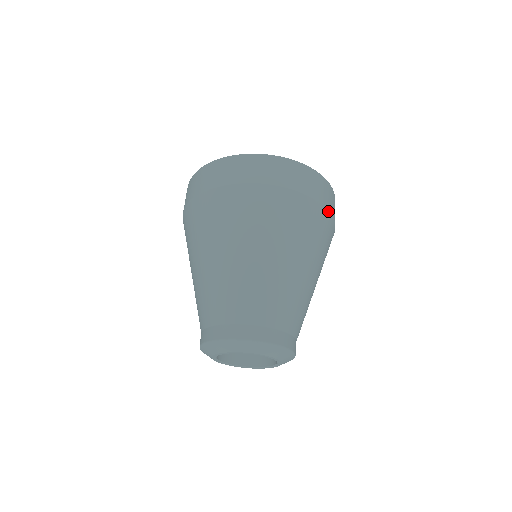
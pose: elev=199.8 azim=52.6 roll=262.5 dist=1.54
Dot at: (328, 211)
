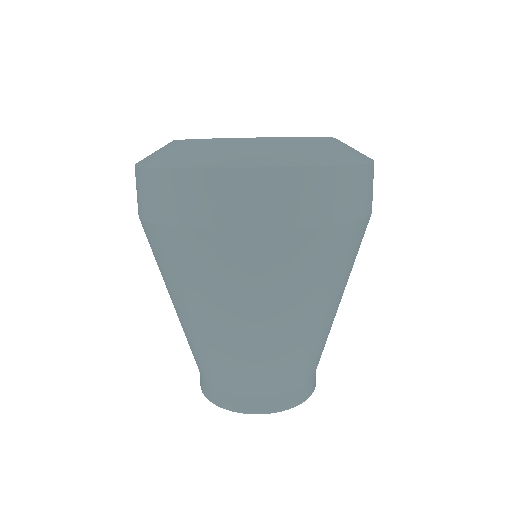
Dot at: occluded
